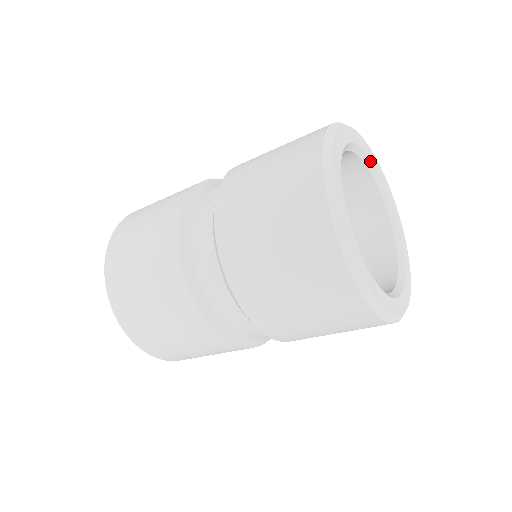
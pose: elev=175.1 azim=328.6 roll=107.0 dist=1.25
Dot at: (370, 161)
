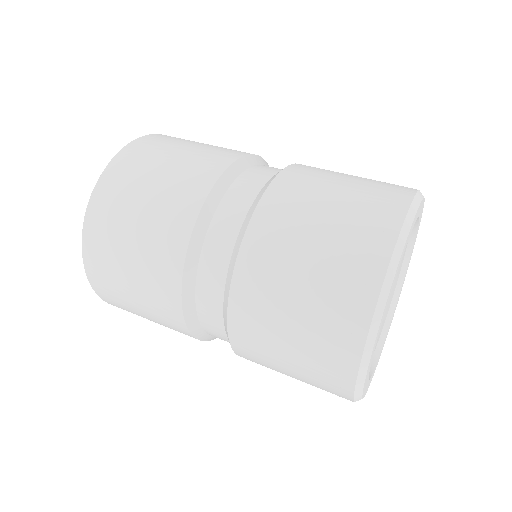
Dot at: occluded
